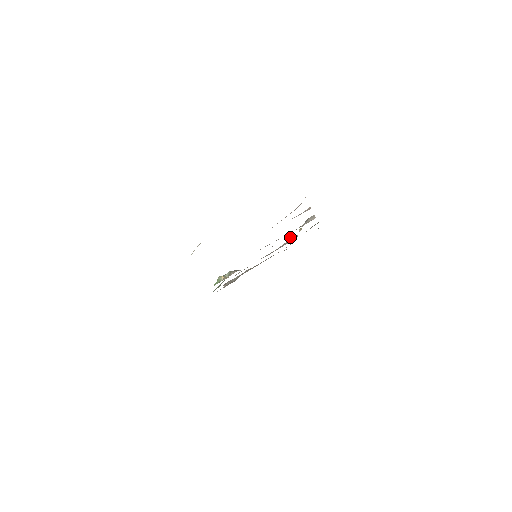
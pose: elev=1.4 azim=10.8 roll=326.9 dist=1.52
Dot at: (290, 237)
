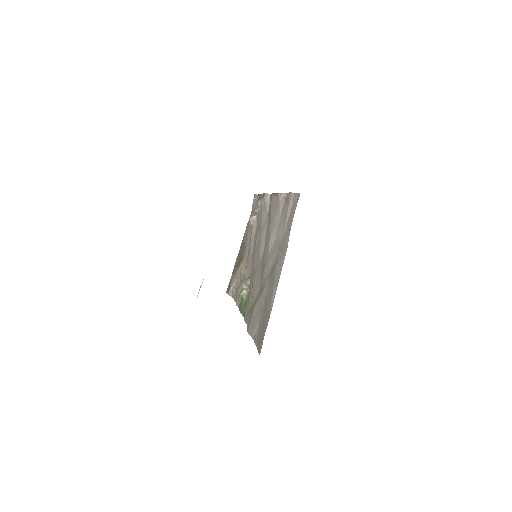
Dot at: (251, 221)
